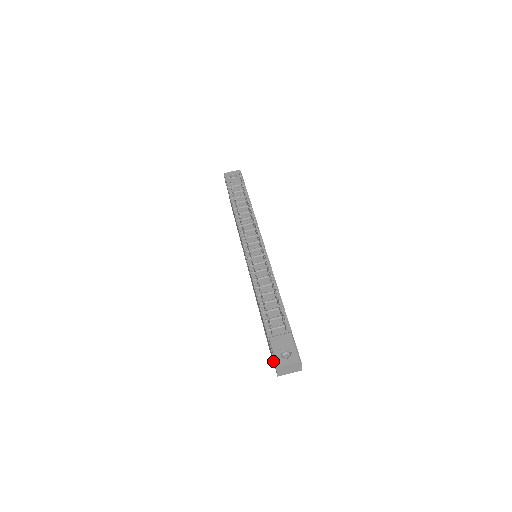
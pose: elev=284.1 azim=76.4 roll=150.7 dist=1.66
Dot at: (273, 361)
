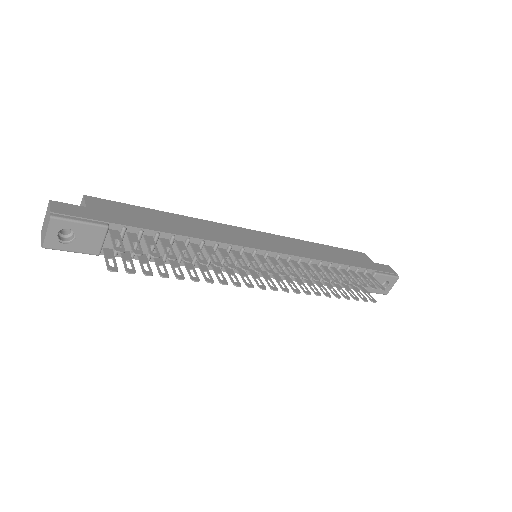
Dot at: occluded
